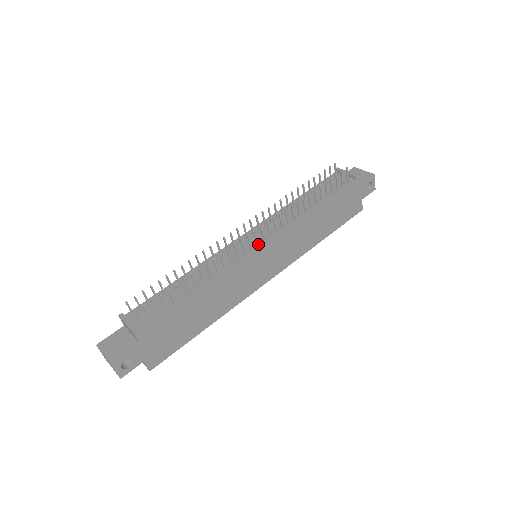
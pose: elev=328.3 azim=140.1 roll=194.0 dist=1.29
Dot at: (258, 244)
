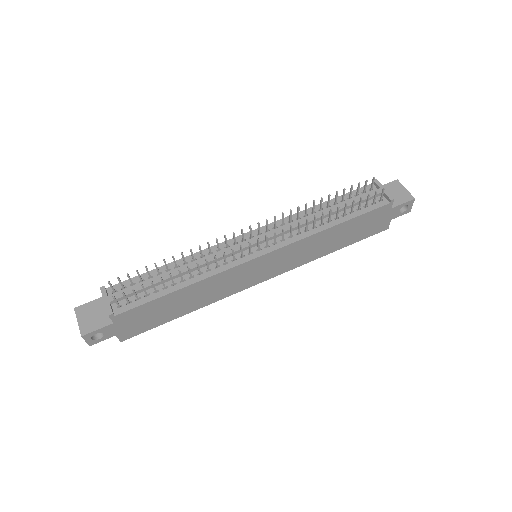
Dot at: (259, 250)
